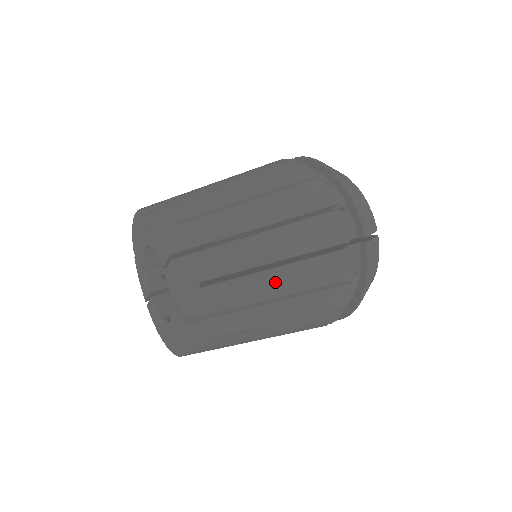
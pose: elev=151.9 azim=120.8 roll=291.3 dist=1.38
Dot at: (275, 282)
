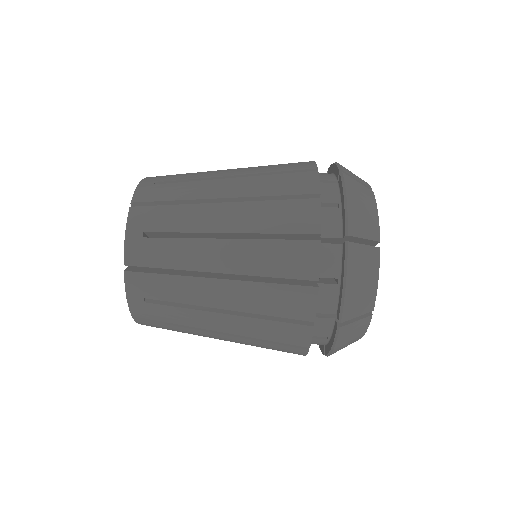
Dot at: (219, 323)
